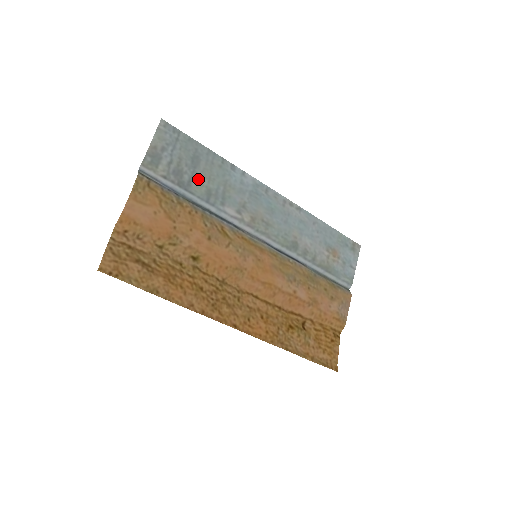
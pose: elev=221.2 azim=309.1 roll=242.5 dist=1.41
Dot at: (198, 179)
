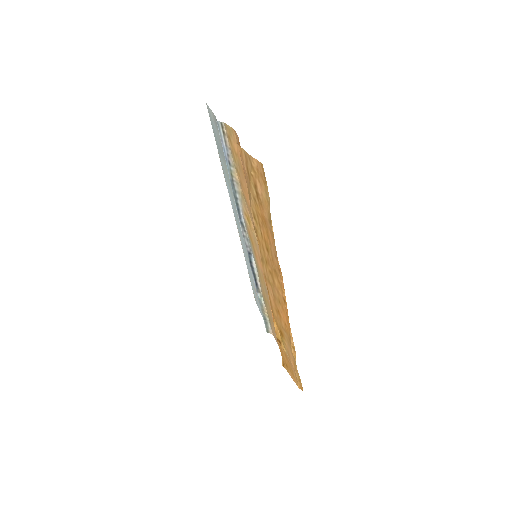
Dot at: (226, 166)
